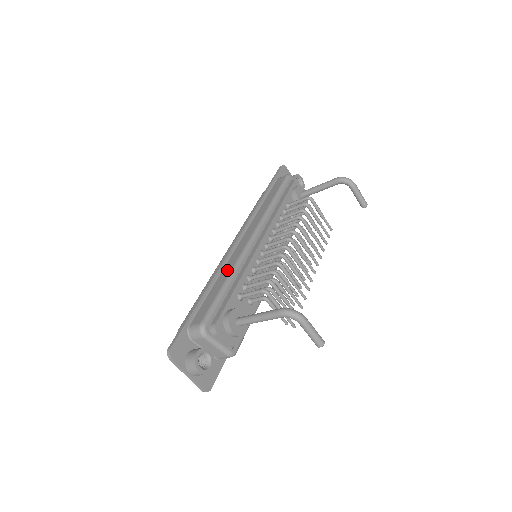
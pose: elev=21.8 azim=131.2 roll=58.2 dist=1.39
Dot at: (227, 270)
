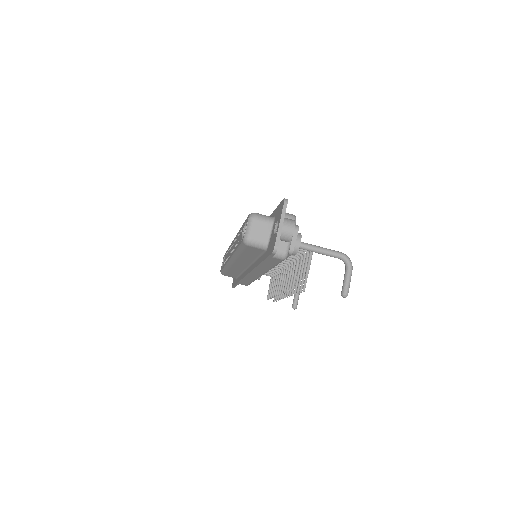
Dot at: occluded
